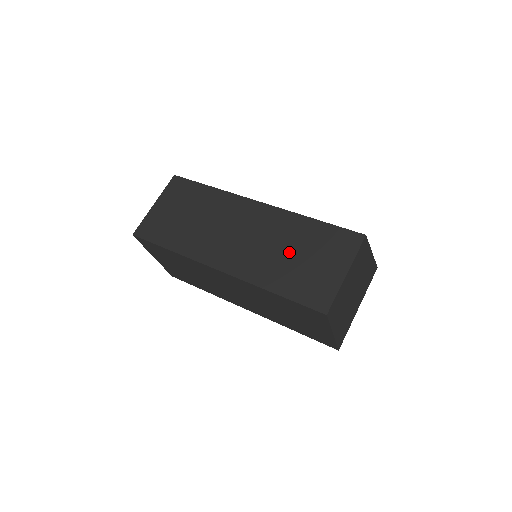
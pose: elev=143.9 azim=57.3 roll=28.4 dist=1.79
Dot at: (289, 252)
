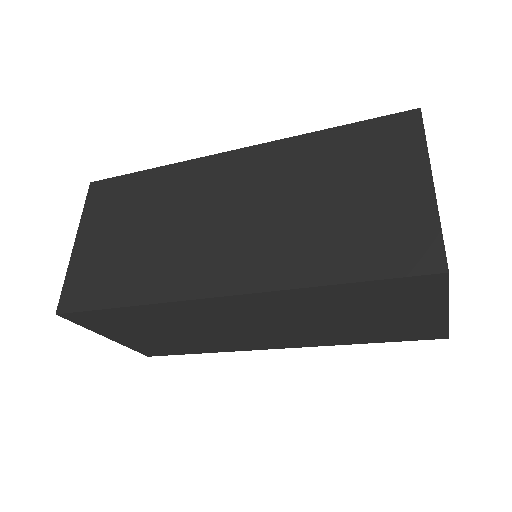
Dot at: occluded
